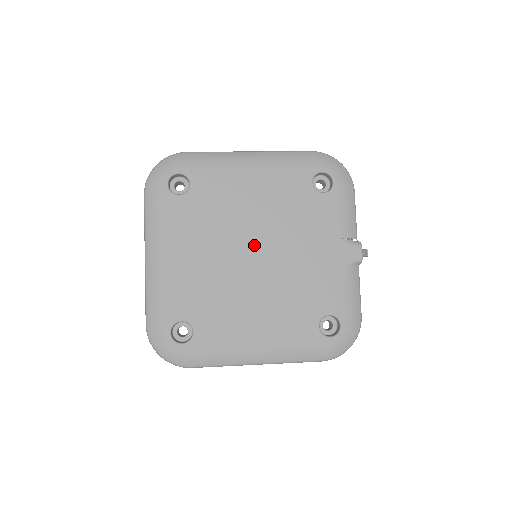
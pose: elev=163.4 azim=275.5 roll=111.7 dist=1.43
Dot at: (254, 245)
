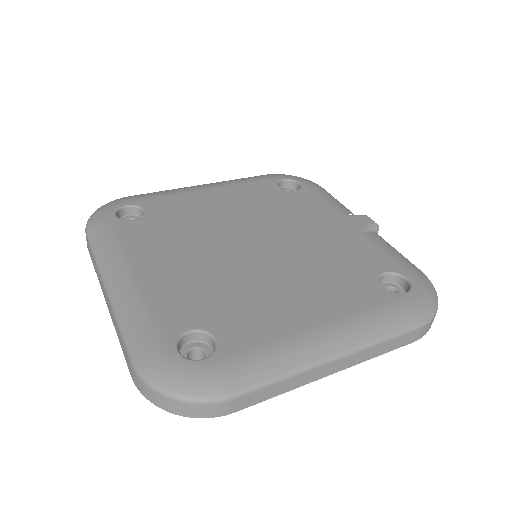
Dot at: (248, 238)
